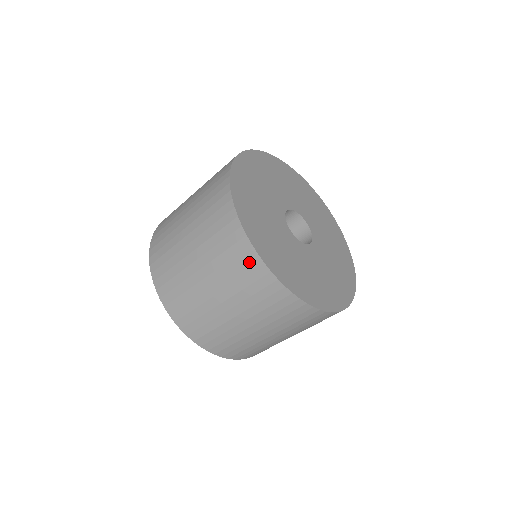
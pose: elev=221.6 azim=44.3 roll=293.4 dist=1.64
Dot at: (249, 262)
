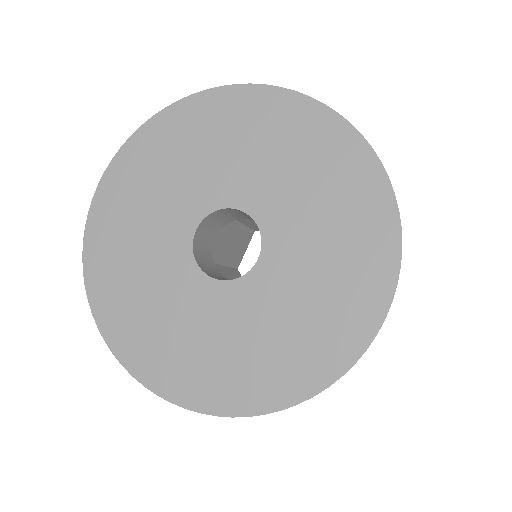
Dot at: occluded
